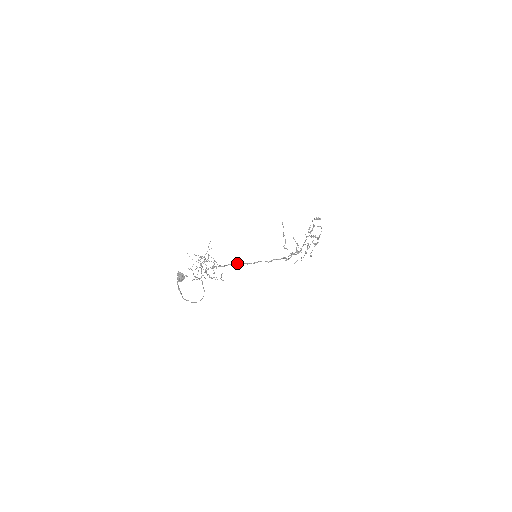
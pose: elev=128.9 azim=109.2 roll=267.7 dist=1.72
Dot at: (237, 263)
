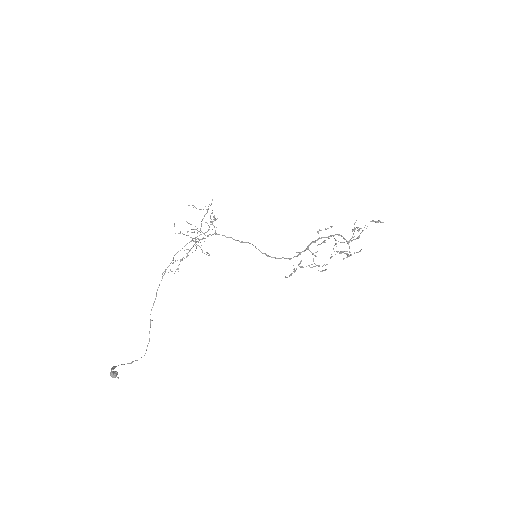
Dot at: (236, 240)
